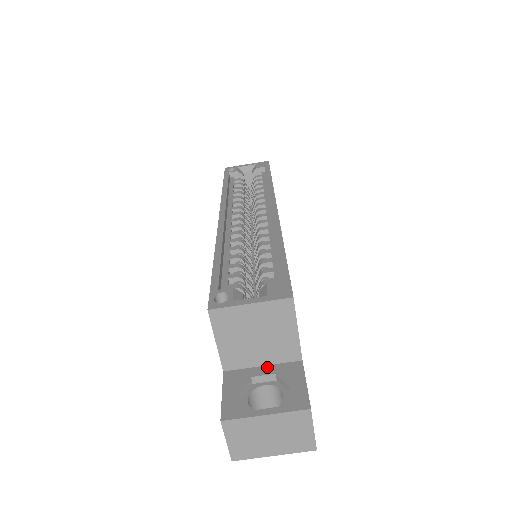
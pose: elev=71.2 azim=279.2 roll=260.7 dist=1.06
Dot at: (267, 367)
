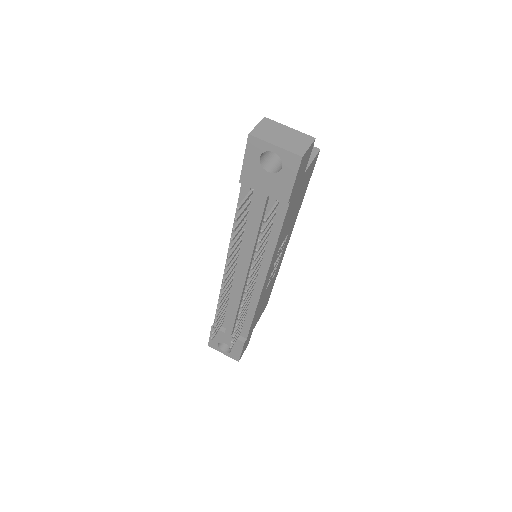
Dot at: occluded
